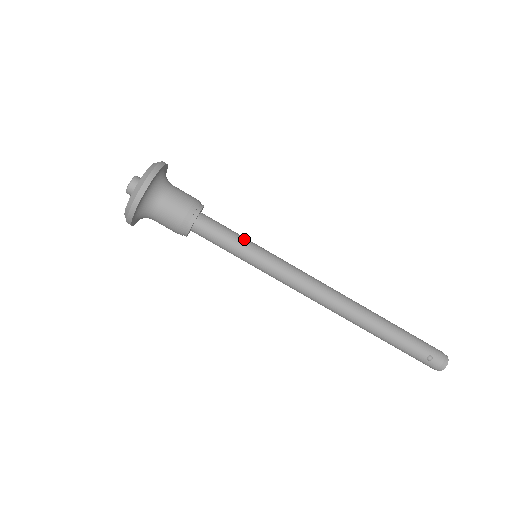
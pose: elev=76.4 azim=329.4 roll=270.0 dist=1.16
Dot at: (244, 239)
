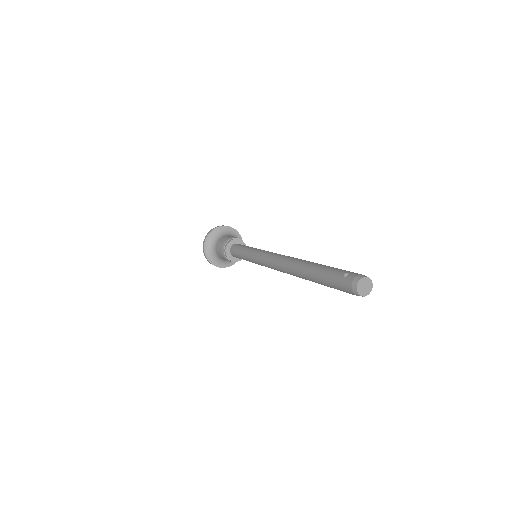
Dot at: occluded
